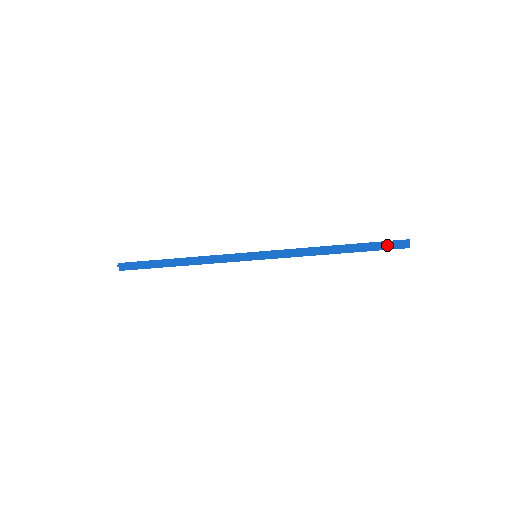
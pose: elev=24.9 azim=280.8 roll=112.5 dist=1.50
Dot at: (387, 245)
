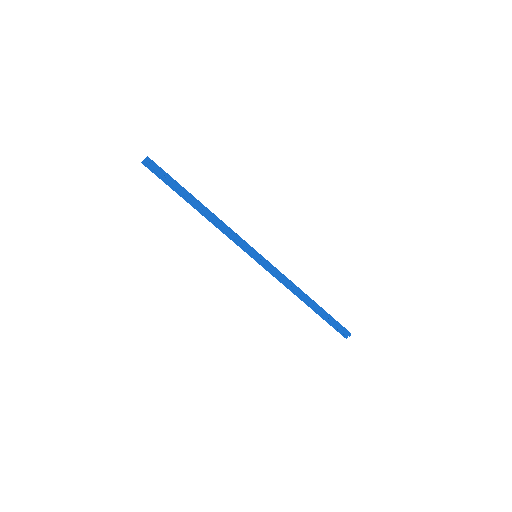
Dot at: (338, 325)
